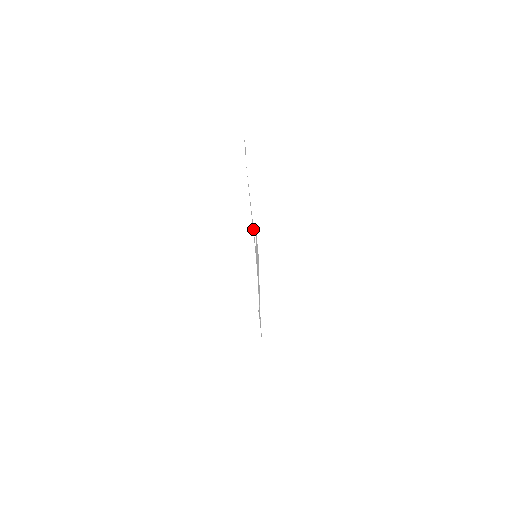
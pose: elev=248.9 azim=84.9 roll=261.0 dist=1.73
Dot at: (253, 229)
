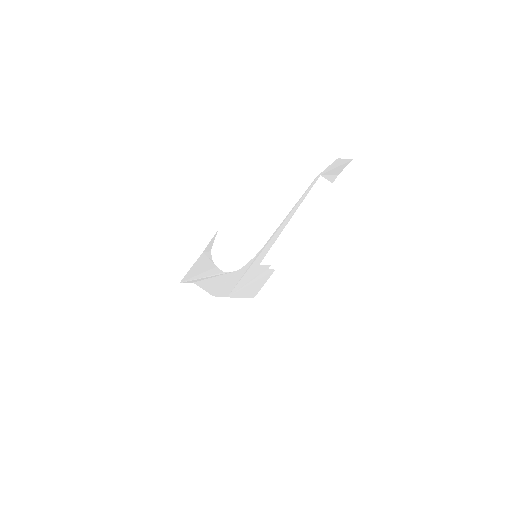
Dot at: (276, 237)
